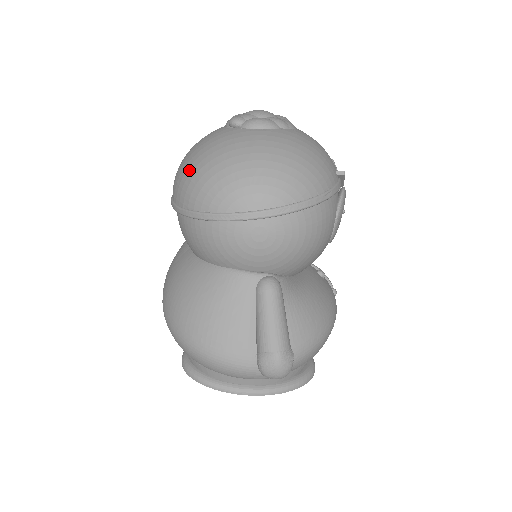
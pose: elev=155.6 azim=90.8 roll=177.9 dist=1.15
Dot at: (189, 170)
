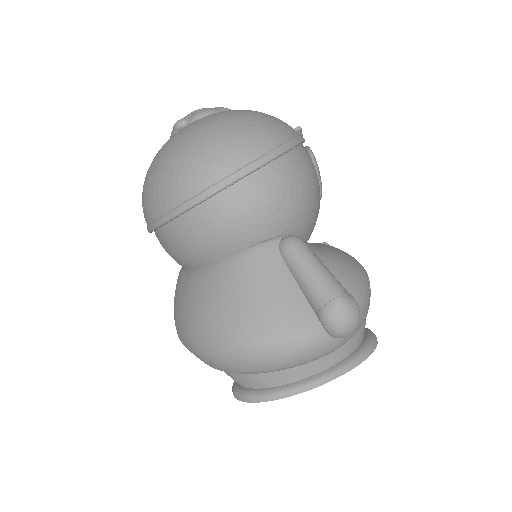
Dot at: (157, 176)
